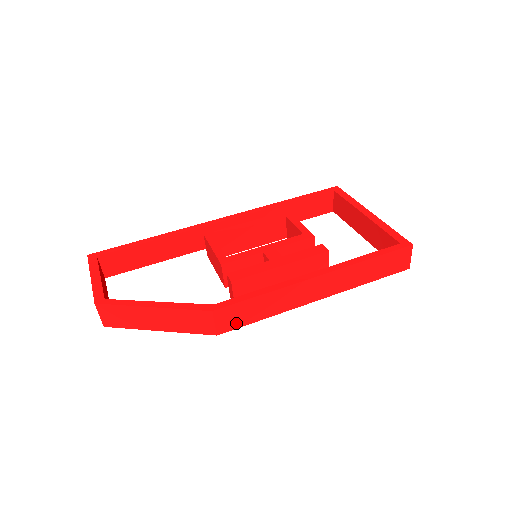
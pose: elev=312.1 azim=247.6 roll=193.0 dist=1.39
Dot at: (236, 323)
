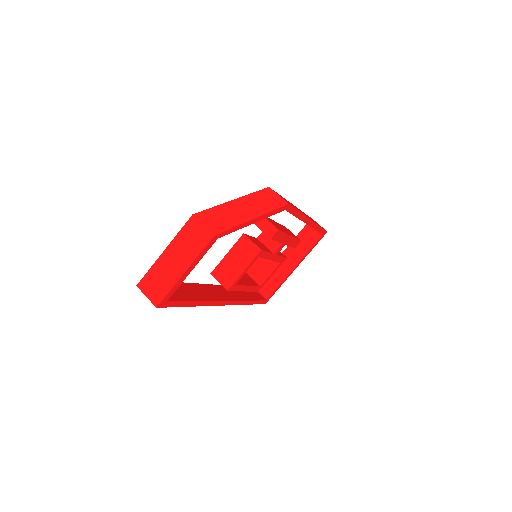
Dot at: occluded
